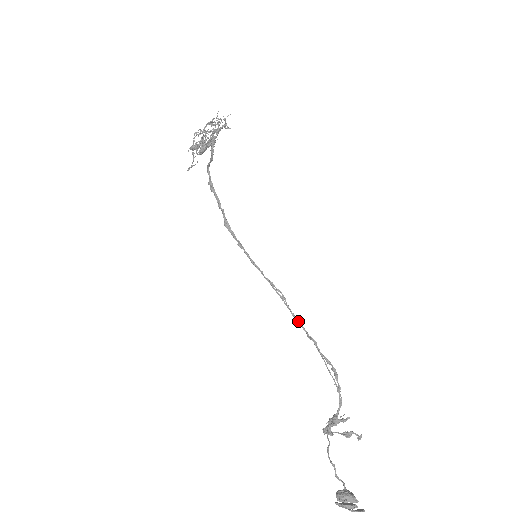
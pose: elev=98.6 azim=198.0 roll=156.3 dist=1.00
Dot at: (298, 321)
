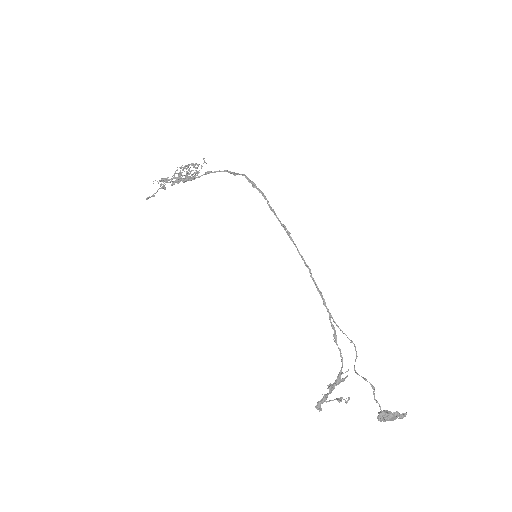
Dot at: (319, 290)
